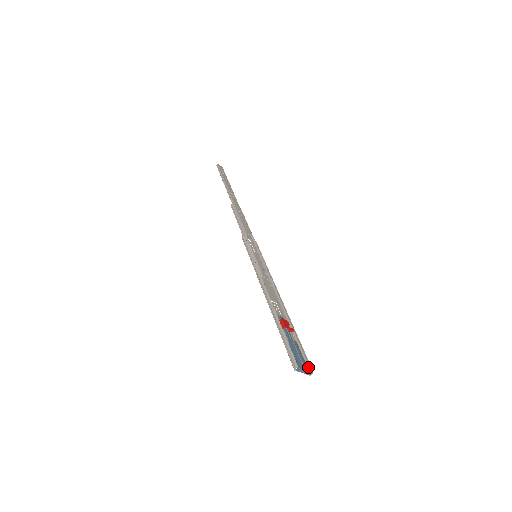
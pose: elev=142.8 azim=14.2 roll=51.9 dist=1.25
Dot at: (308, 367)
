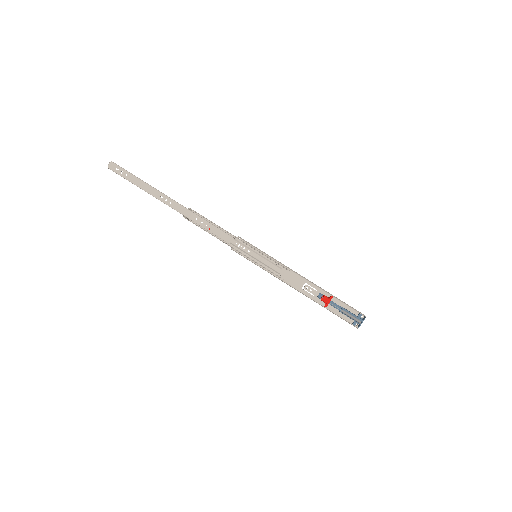
Dot at: occluded
